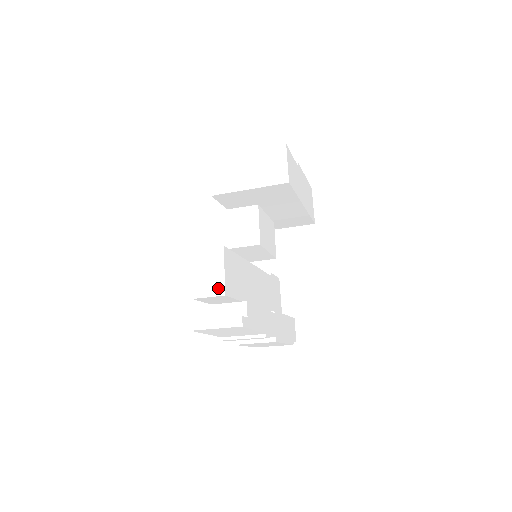
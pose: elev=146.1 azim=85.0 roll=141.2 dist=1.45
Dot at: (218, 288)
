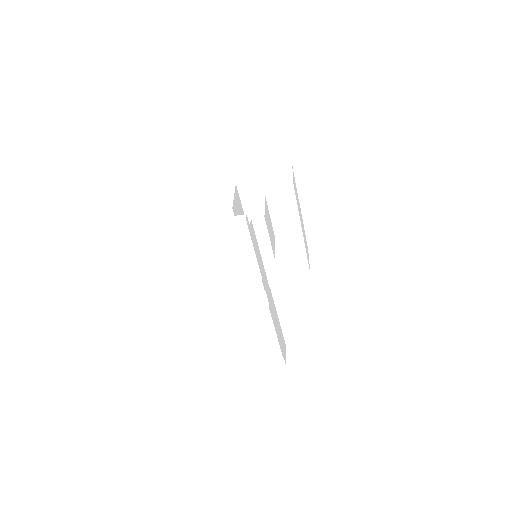
Dot at: (226, 205)
